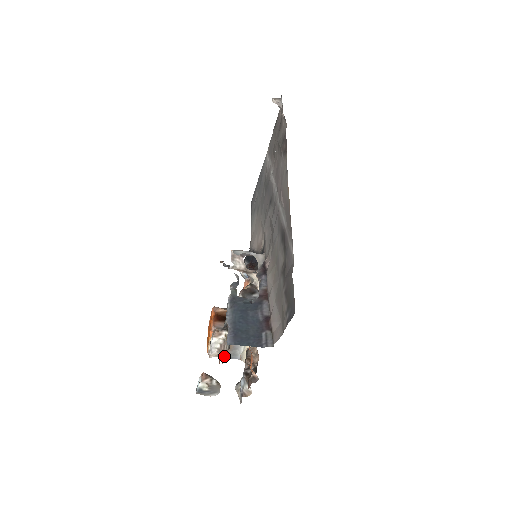
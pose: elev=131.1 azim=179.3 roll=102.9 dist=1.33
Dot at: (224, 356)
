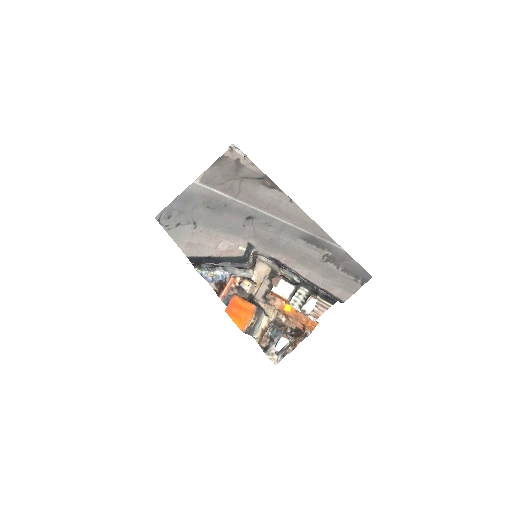
Dot at: (249, 333)
